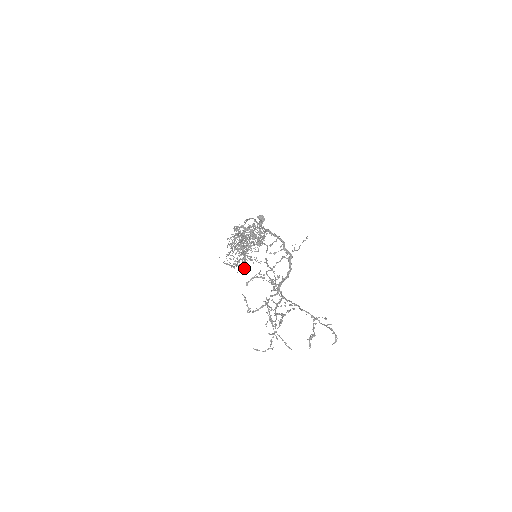
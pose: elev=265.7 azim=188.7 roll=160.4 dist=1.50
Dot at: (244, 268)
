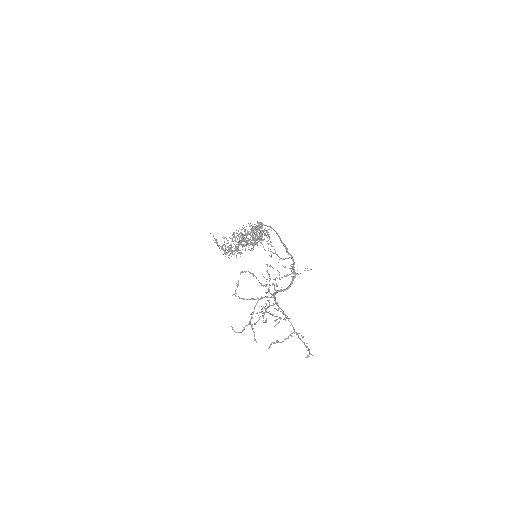
Dot at: (229, 255)
